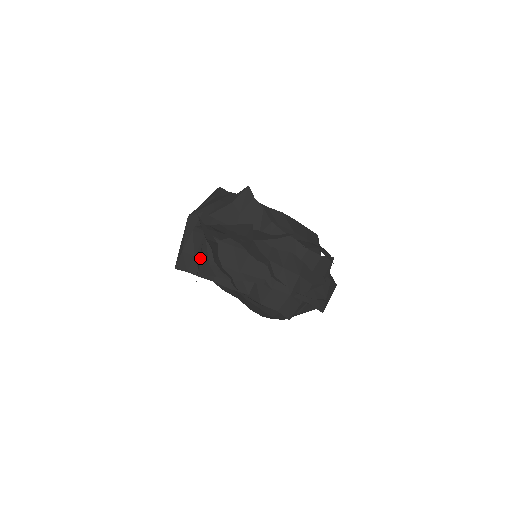
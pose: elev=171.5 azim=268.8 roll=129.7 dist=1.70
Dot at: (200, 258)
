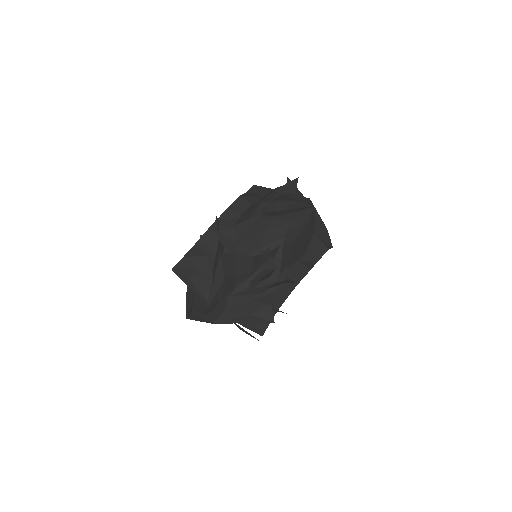
Dot at: occluded
